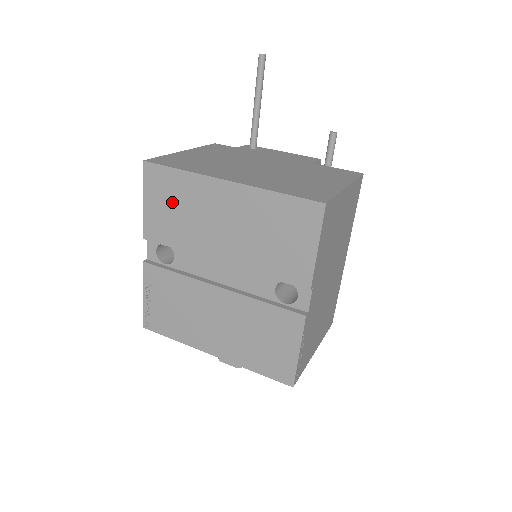
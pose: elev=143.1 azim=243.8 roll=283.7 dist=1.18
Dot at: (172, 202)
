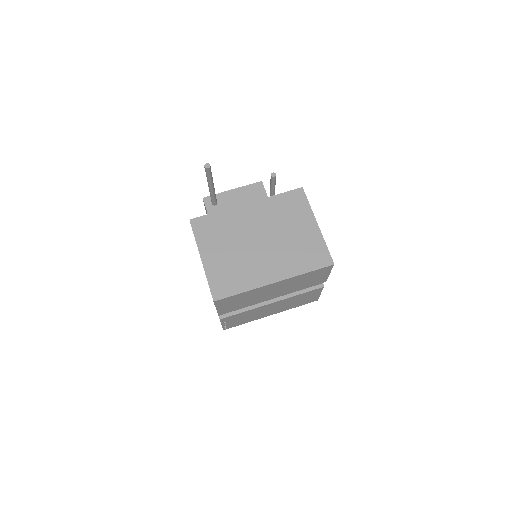
Dot at: (238, 301)
